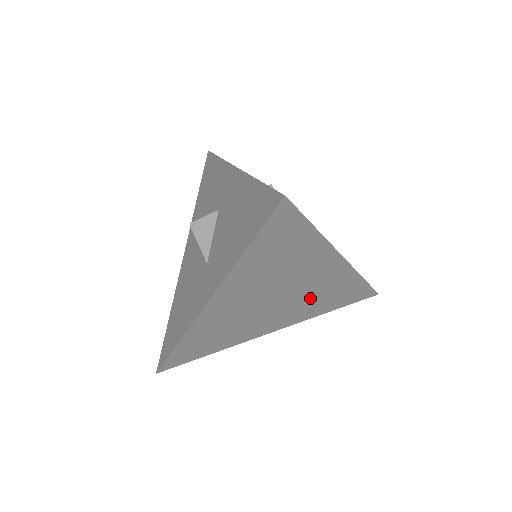
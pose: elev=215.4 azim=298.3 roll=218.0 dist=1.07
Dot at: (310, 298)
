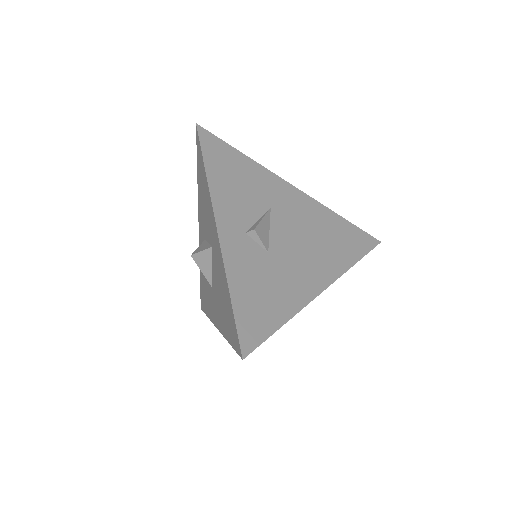
Dot at: occluded
